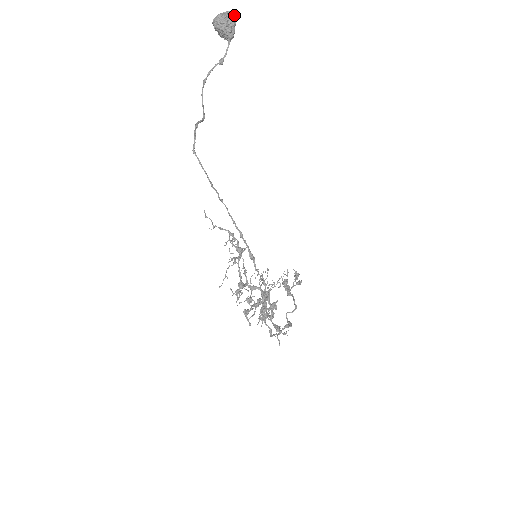
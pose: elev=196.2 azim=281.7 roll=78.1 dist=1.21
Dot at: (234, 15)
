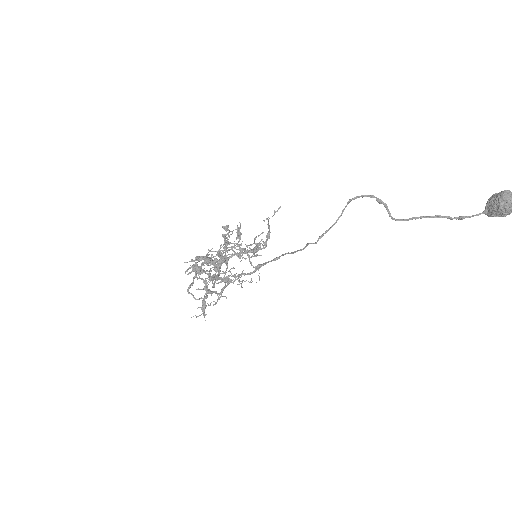
Dot at: out of frame
